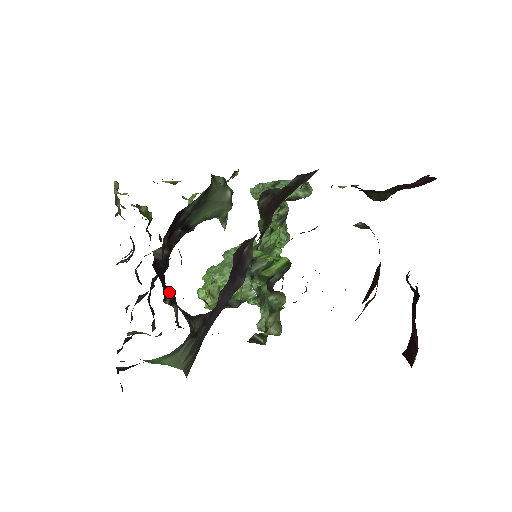
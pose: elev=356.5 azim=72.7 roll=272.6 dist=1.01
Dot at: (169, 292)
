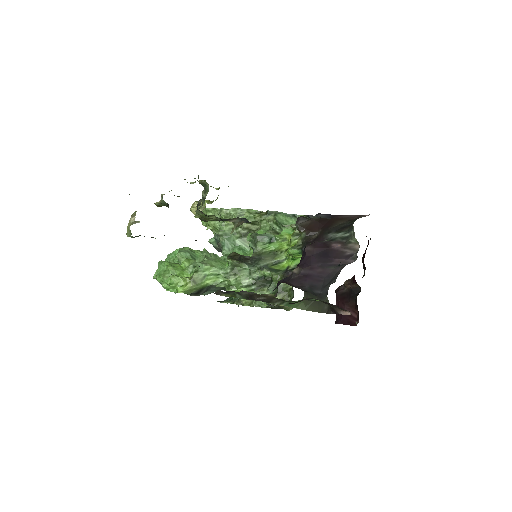
Dot at: occluded
